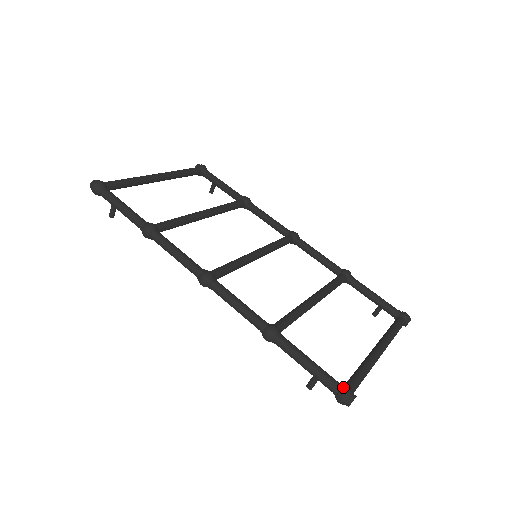
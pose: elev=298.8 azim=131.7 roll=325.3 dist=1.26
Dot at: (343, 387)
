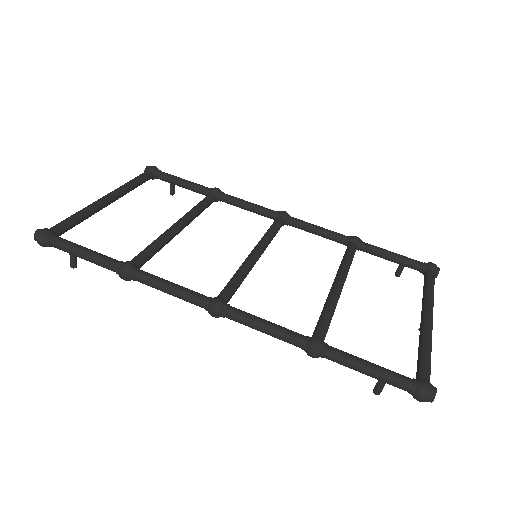
Dot at: (419, 383)
